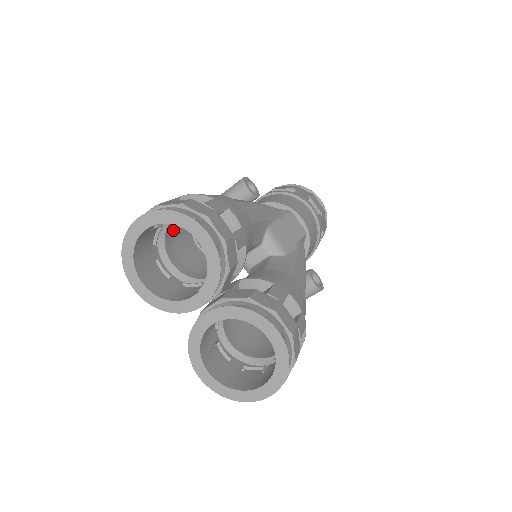
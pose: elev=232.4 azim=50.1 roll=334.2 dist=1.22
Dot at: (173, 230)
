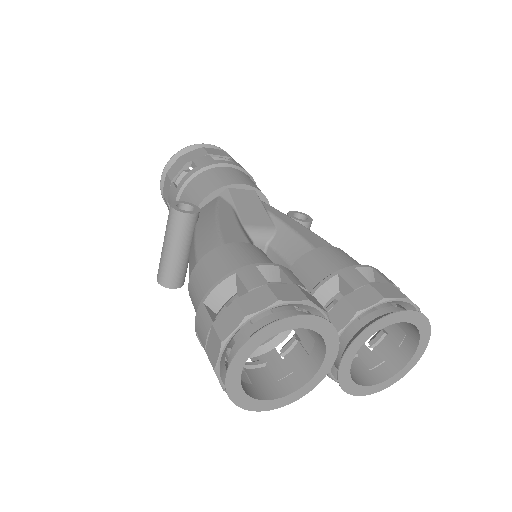
Dot at: occluded
